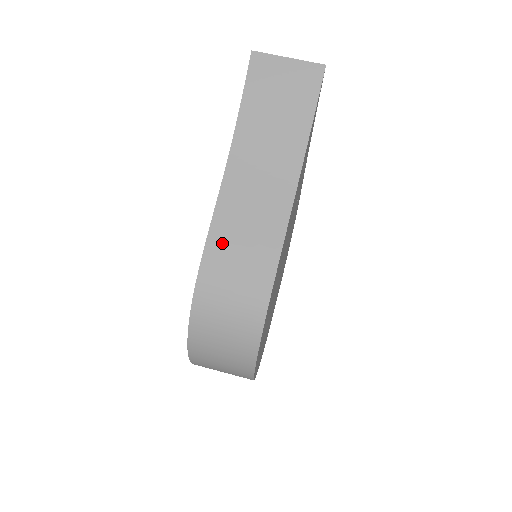
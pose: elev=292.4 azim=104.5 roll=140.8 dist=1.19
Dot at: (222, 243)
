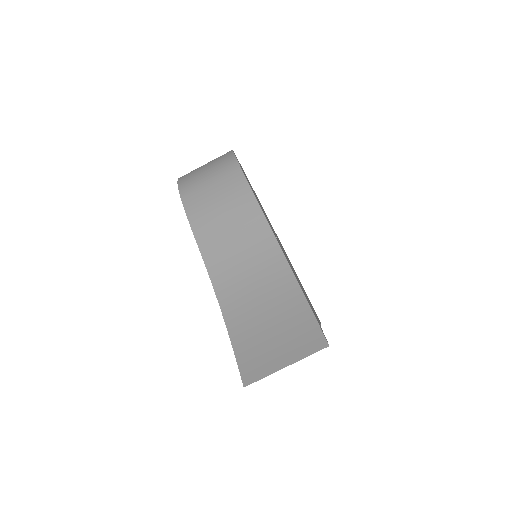
Dot at: occluded
